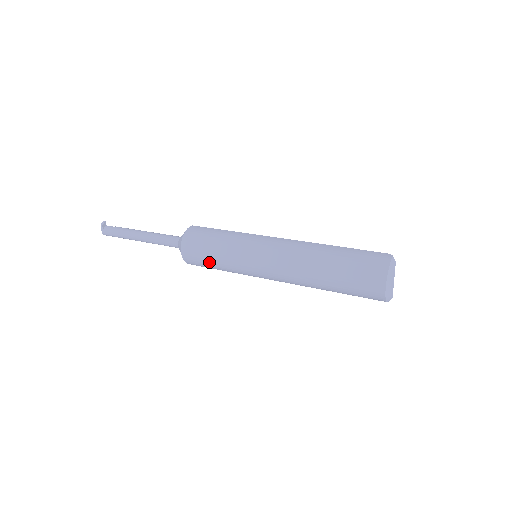
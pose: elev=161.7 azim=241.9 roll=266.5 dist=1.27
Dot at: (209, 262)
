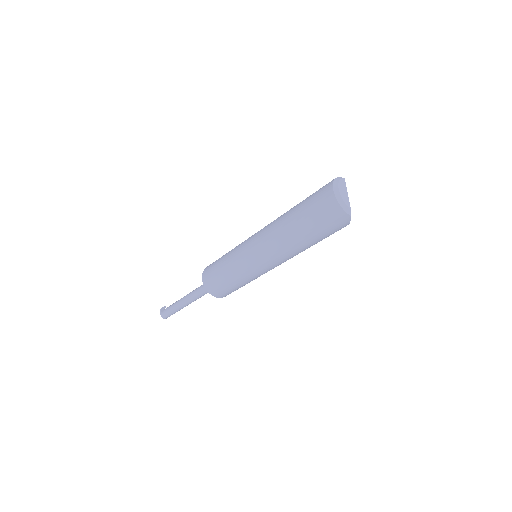
Dot at: (219, 272)
